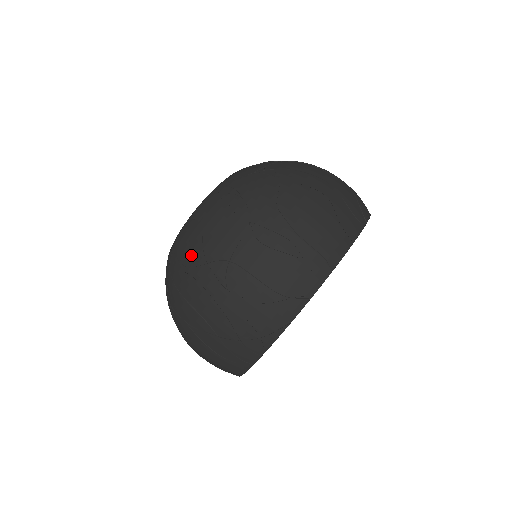
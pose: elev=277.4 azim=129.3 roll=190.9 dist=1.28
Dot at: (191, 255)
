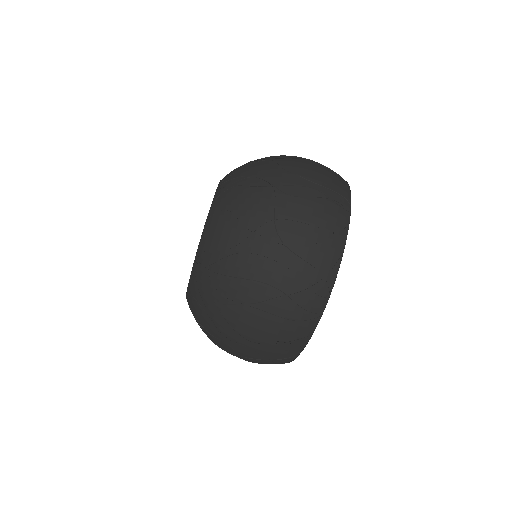
Dot at: (232, 236)
